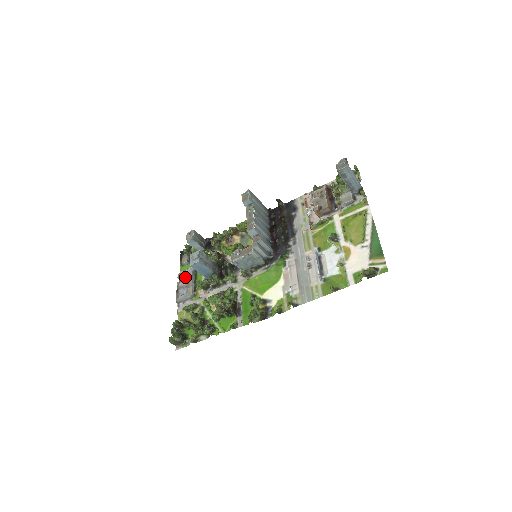
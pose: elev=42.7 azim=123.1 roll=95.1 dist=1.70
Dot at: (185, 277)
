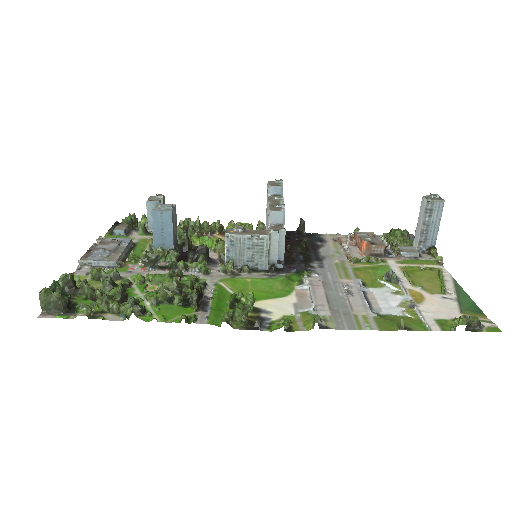
Dot at: (113, 242)
